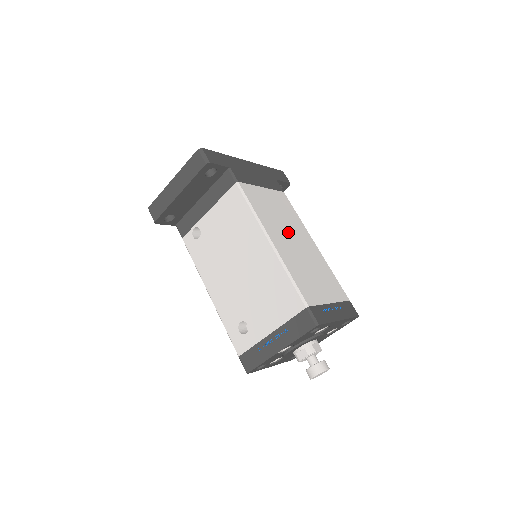
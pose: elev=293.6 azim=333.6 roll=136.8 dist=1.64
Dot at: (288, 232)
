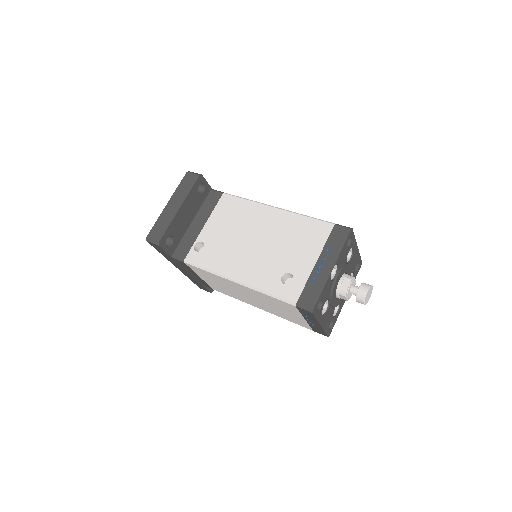
Dot at: occluded
